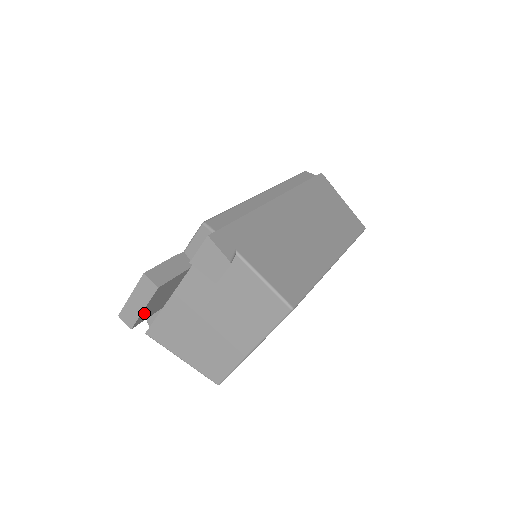
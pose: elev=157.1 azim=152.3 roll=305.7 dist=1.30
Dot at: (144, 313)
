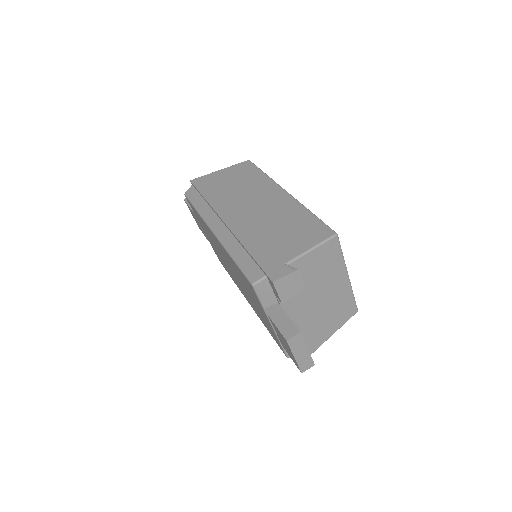
Dot at: occluded
